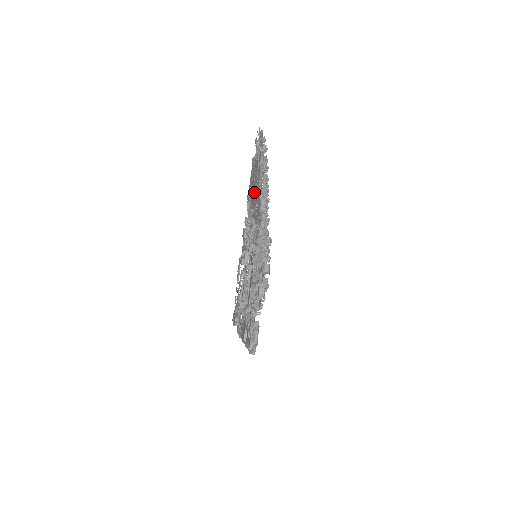
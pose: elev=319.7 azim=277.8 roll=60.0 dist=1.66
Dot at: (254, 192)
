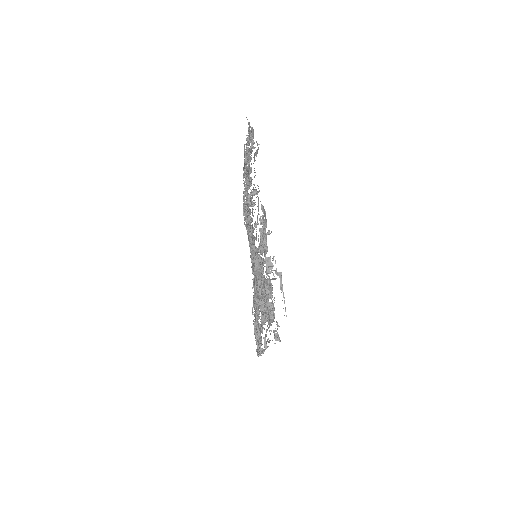
Dot at: occluded
